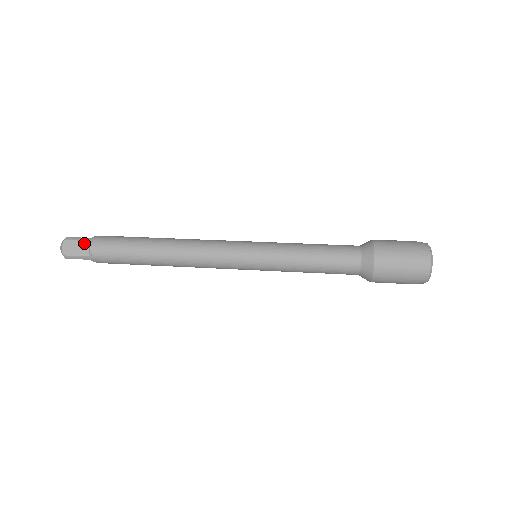
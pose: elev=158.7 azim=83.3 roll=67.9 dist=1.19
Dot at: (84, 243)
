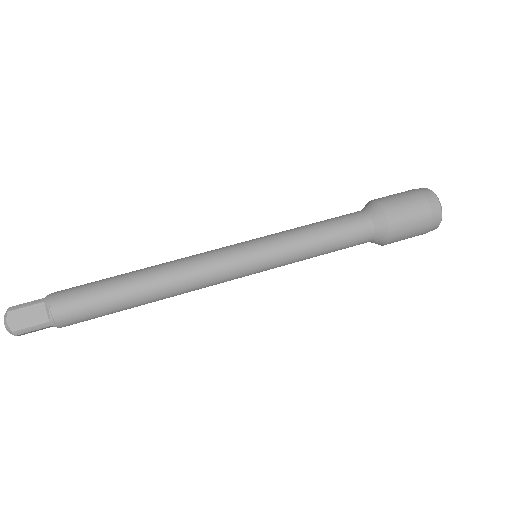
Dot at: (37, 307)
